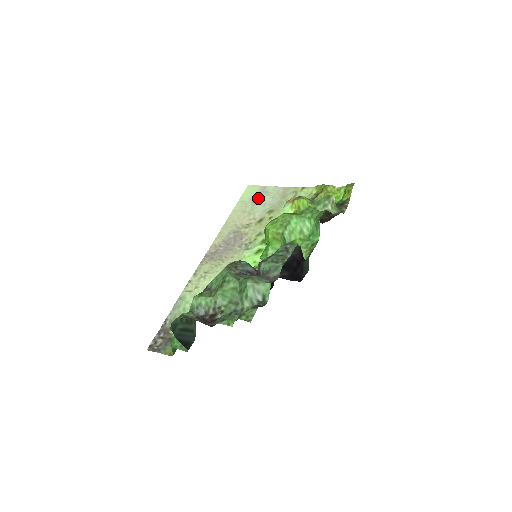
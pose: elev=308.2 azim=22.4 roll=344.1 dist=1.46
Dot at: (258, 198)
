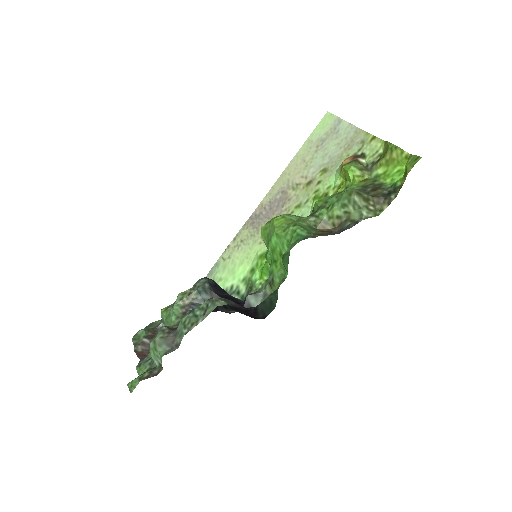
Dot at: (324, 141)
